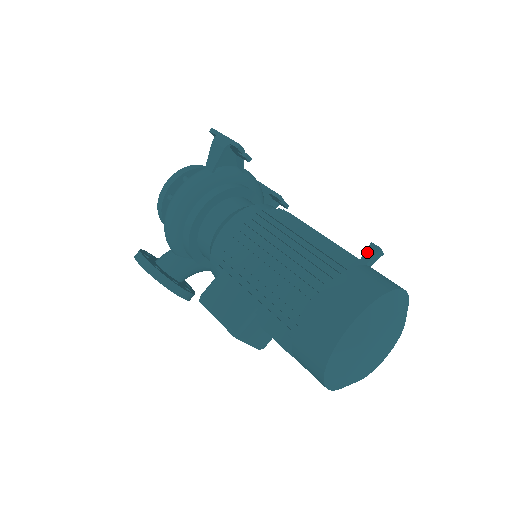
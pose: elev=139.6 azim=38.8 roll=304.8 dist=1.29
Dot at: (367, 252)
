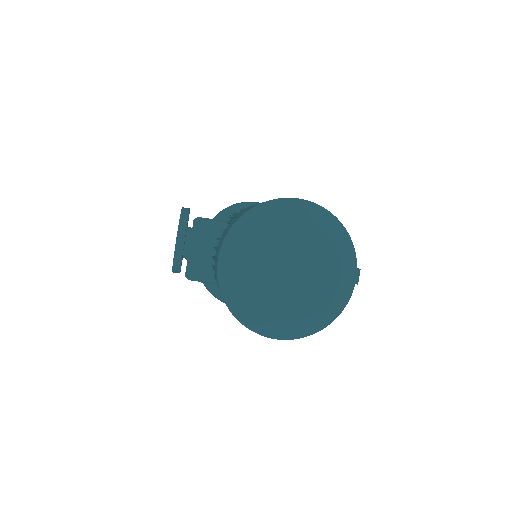
Dot at: occluded
